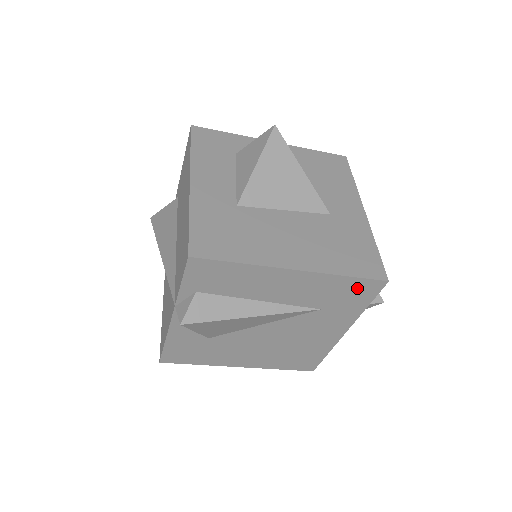
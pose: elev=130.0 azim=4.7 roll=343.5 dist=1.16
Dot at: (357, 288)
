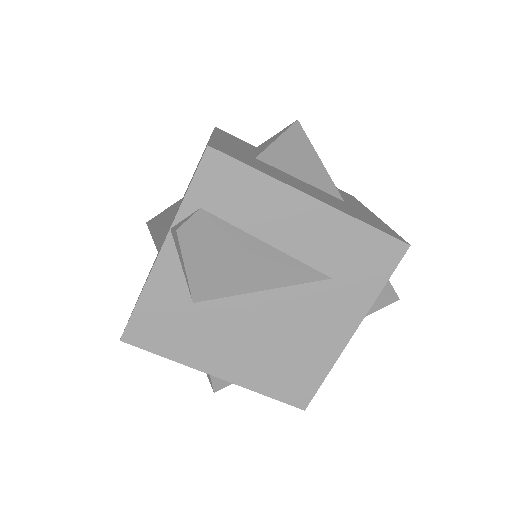
Dot at: (376, 249)
